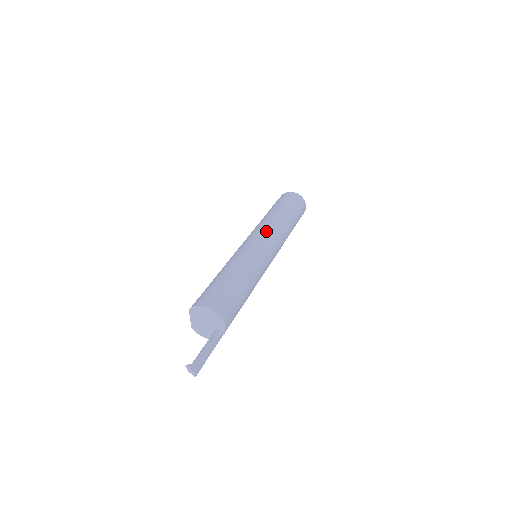
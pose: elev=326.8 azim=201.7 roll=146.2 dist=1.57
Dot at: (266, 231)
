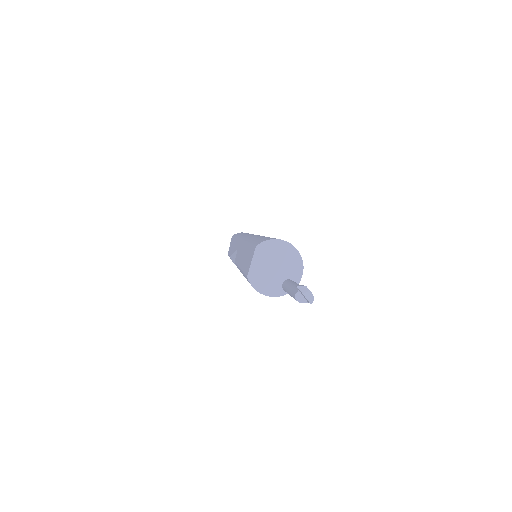
Dot at: occluded
